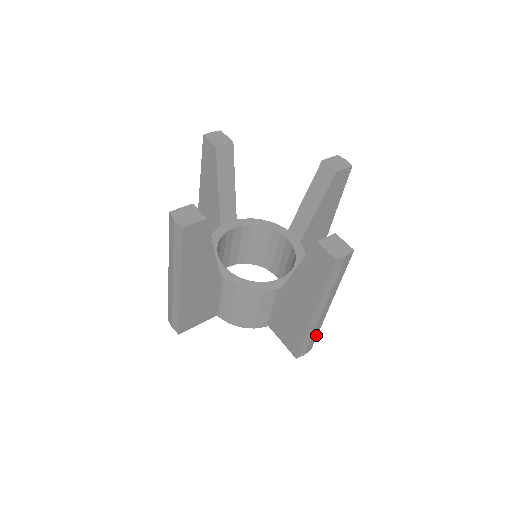
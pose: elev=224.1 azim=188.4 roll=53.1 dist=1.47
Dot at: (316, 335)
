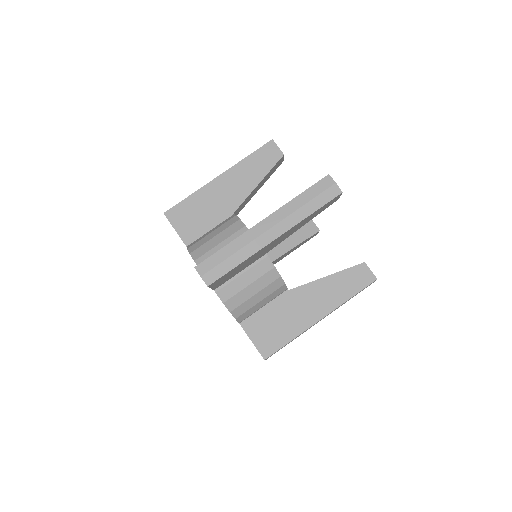
Dot at: (232, 267)
